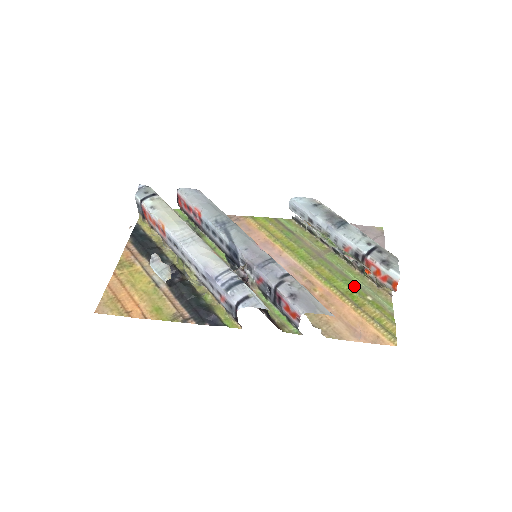
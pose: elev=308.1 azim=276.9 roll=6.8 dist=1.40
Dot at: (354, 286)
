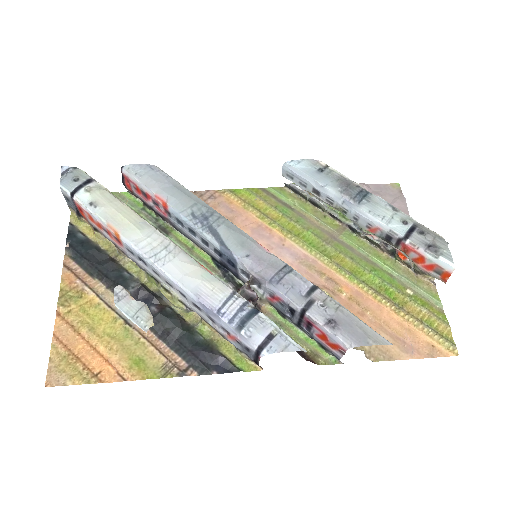
Dot at: (387, 277)
